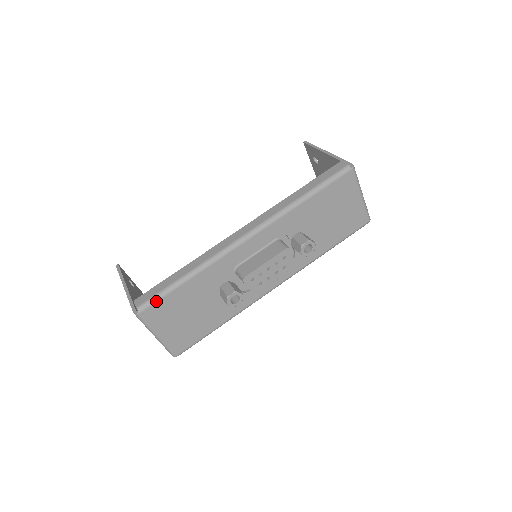
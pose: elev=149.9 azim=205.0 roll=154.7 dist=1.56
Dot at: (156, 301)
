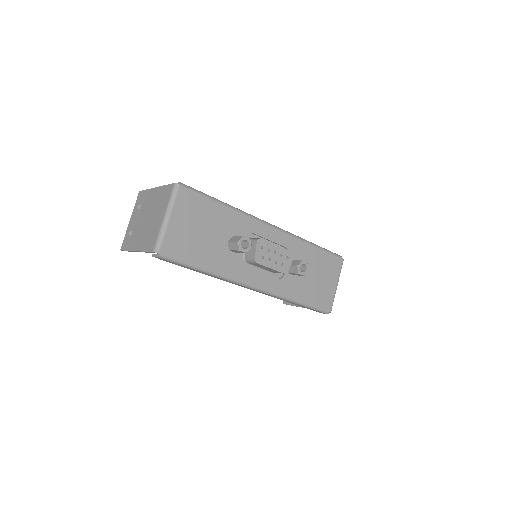
Dot at: (196, 192)
